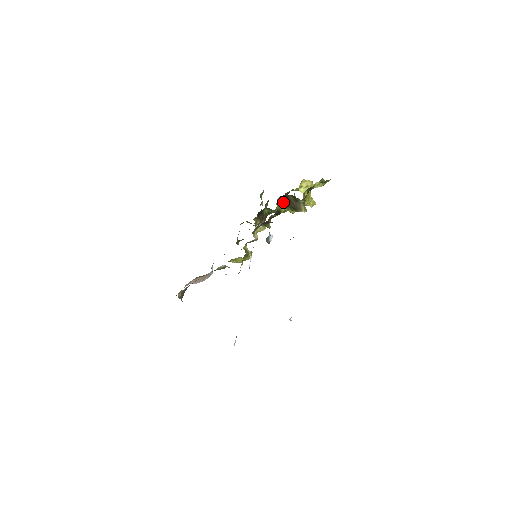
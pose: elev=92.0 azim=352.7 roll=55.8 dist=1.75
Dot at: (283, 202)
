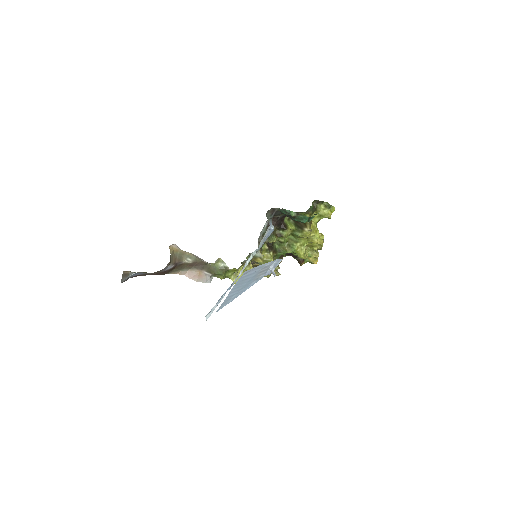
Dot at: (291, 224)
